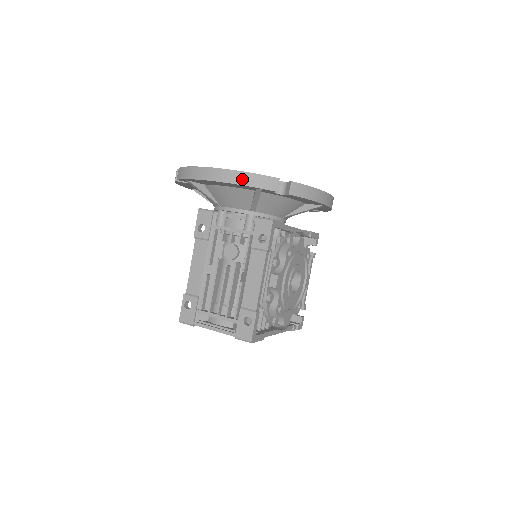
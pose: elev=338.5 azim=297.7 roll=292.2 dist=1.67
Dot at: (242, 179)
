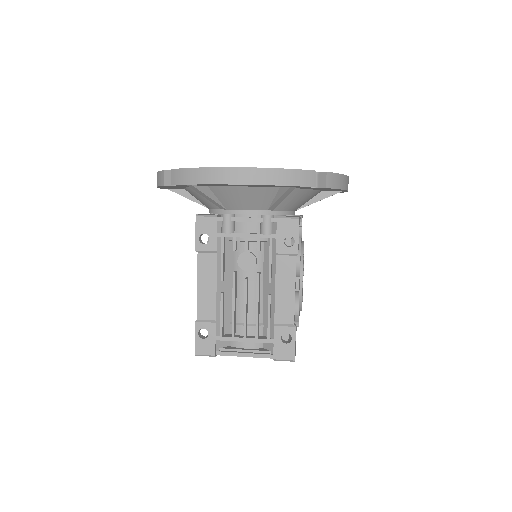
Dot at: (276, 178)
